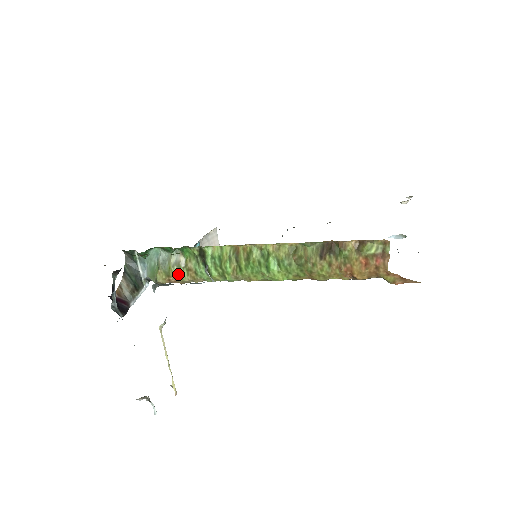
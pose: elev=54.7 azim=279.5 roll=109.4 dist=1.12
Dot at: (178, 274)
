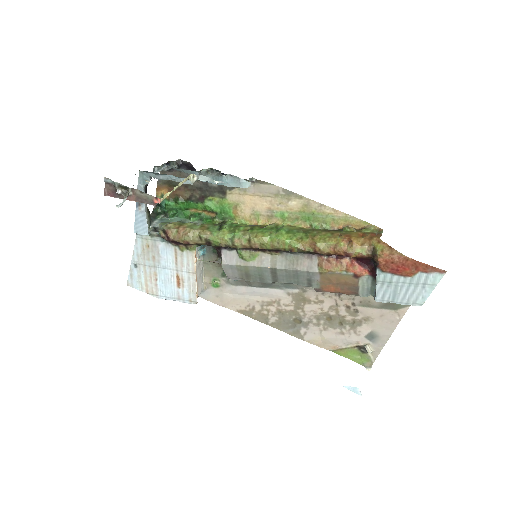
Dot at: (191, 226)
